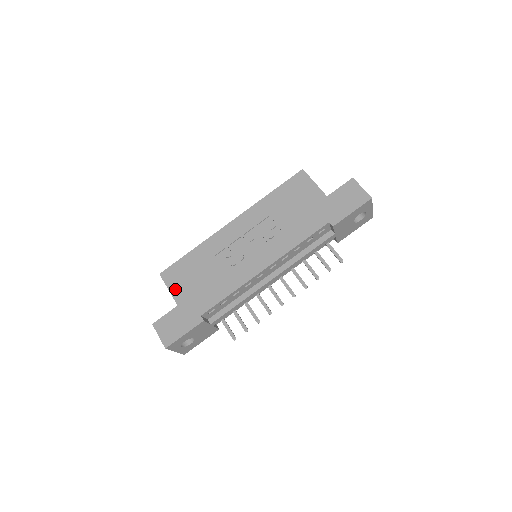
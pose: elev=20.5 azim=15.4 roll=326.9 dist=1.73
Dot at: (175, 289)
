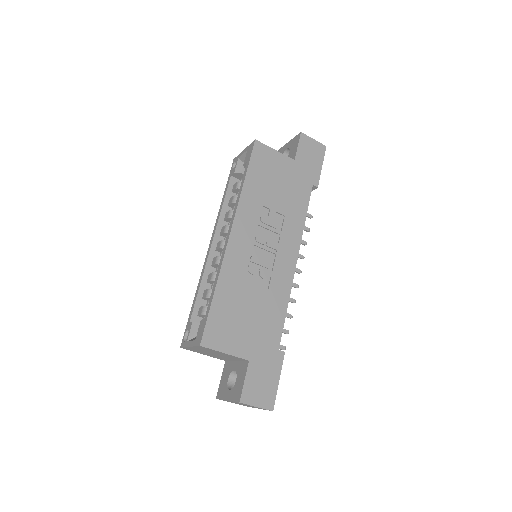
Dot at: (232, 347)
